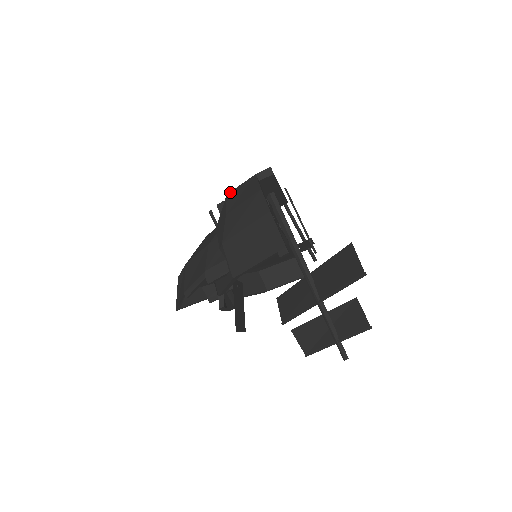
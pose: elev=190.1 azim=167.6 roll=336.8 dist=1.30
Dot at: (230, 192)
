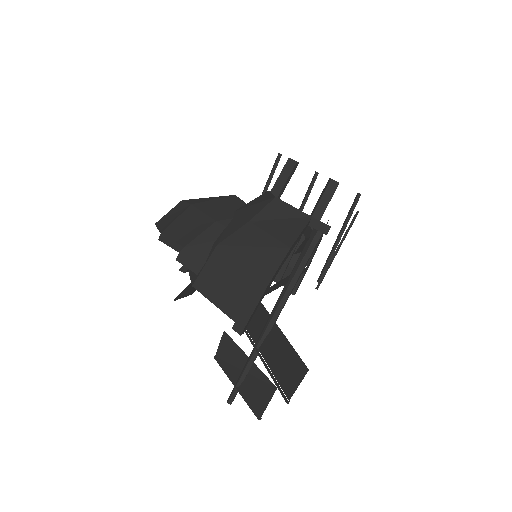
Dot at: (279, 199)
